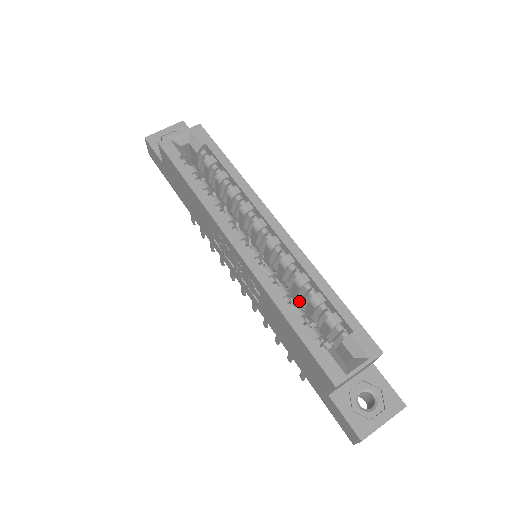
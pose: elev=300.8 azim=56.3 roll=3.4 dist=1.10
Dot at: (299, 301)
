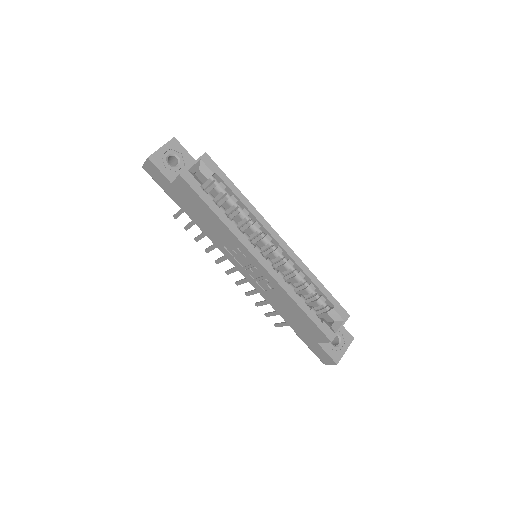
Dot at: occluded
